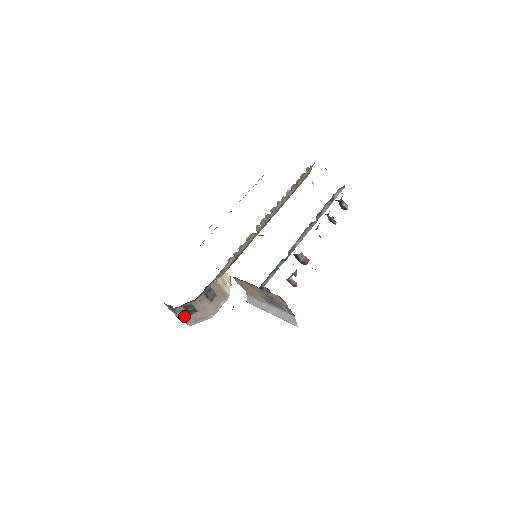
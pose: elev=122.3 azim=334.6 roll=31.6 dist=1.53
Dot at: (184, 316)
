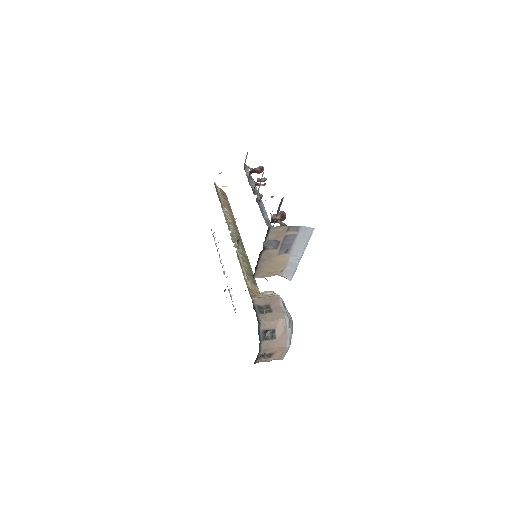
Dot at: (275, 346)
